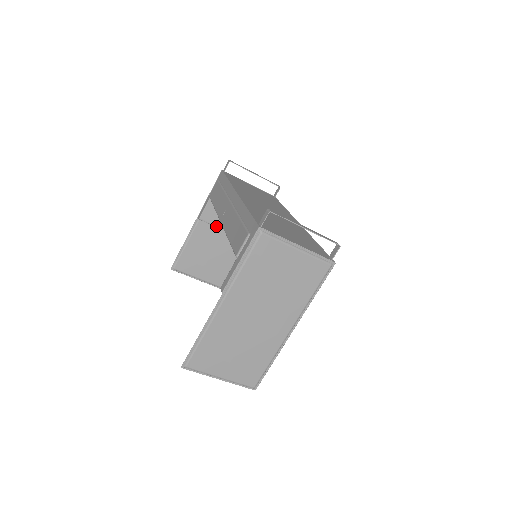
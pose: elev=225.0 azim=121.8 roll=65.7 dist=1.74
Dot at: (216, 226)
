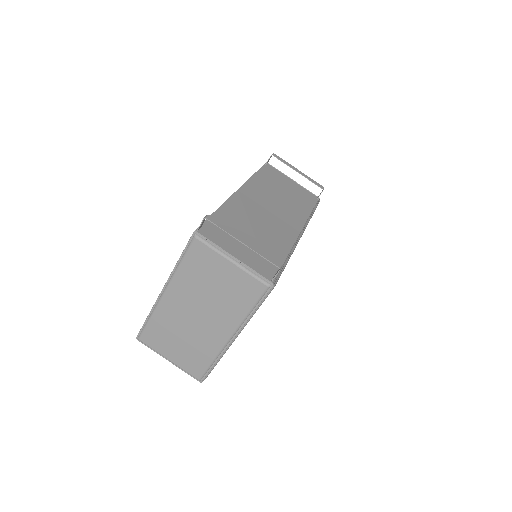
Dot at: occluded
